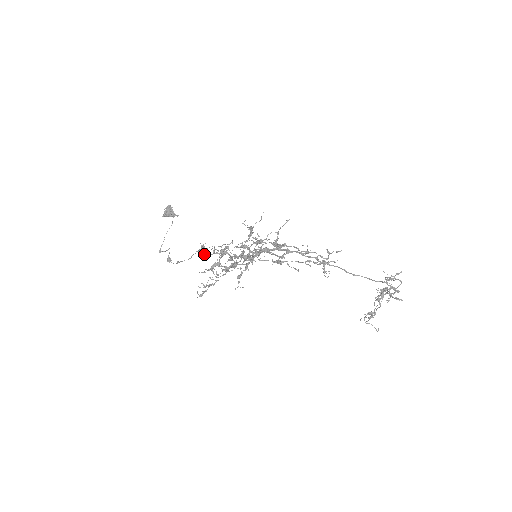
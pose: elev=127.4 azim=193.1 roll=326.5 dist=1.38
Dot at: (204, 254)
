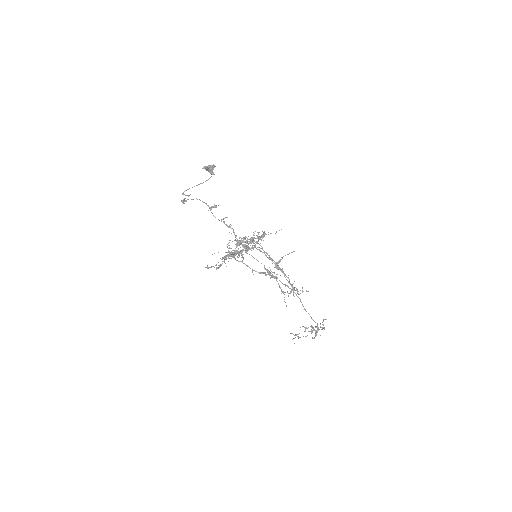
Dot at: occluded
